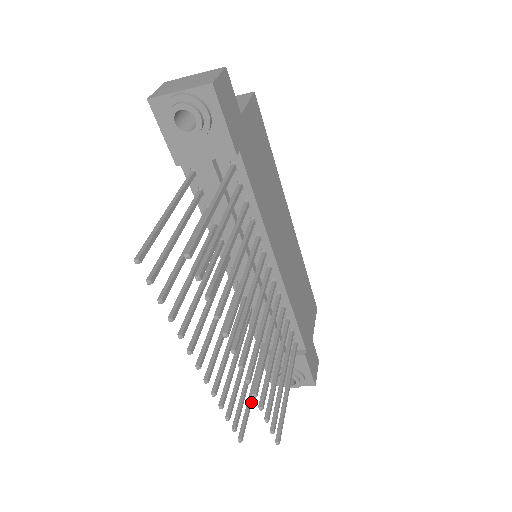
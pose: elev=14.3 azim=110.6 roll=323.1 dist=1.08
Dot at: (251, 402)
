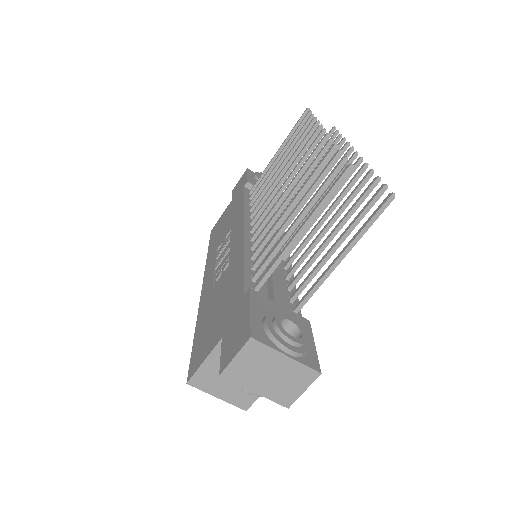
Dot at: (315, 216)
